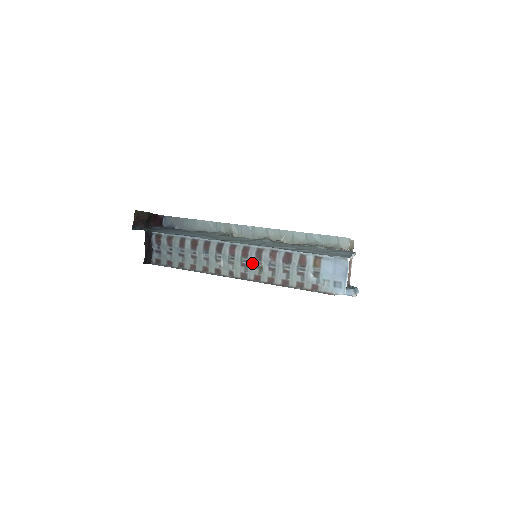
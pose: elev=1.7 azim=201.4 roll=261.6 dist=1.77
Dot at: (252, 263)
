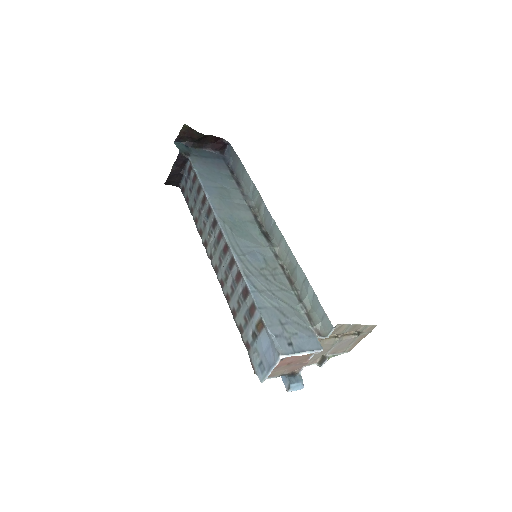
Dot at: (225, 265)
